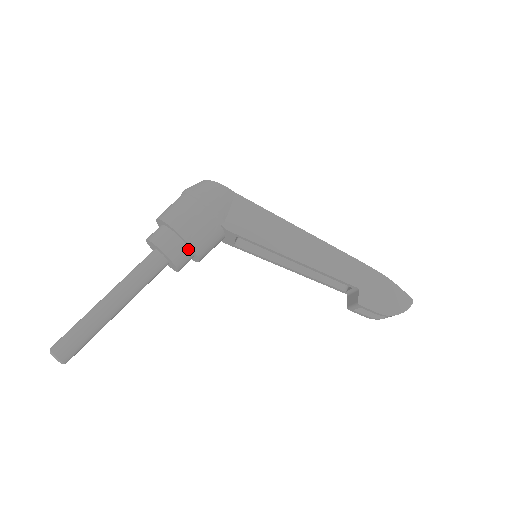
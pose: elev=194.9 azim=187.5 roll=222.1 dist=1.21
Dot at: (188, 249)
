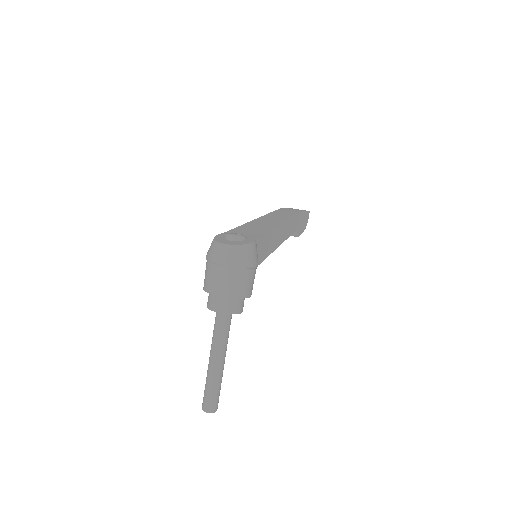
Dot at: occluded
